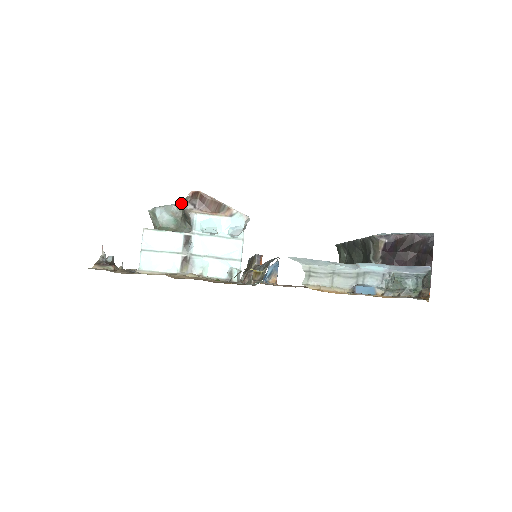
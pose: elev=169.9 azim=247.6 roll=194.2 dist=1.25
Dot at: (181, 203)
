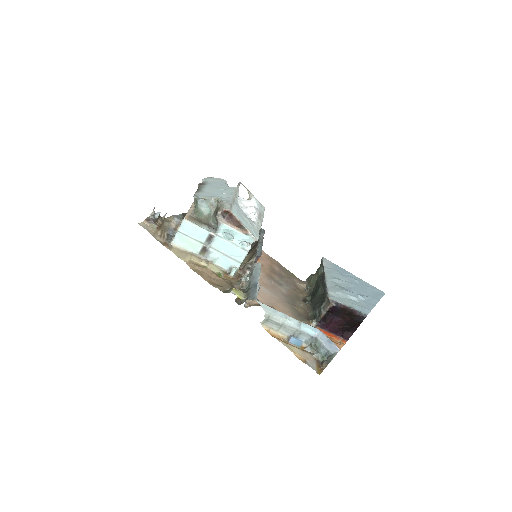
Dot at: (219, 199)
